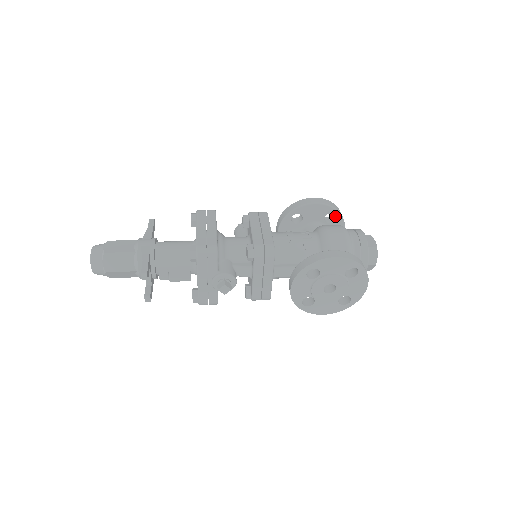
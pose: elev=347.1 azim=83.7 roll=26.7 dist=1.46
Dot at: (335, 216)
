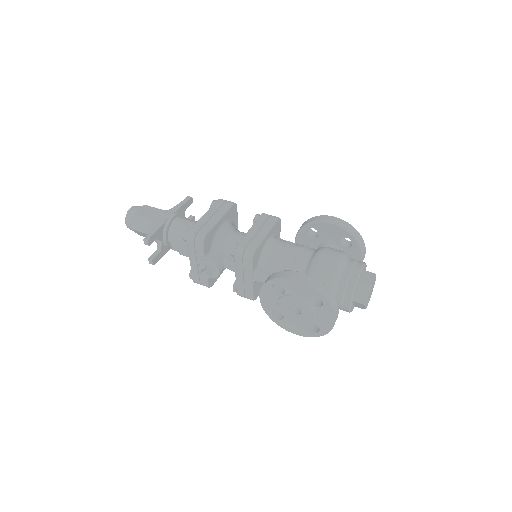
Dot at: (353, 242)
